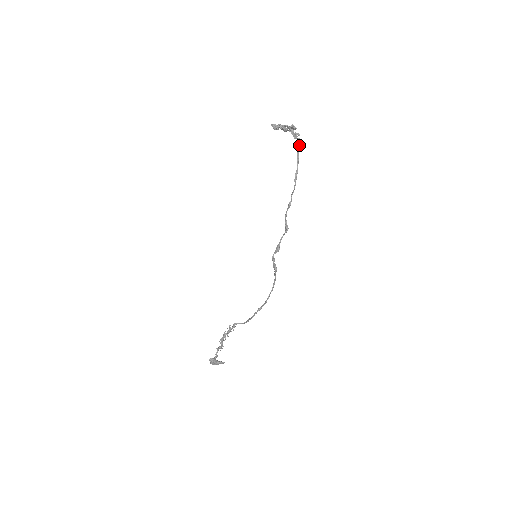
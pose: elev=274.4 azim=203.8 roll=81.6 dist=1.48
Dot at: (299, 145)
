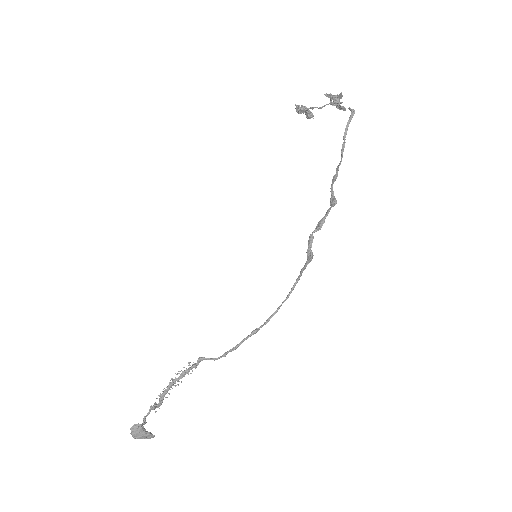
Dot at: (352, 112)
